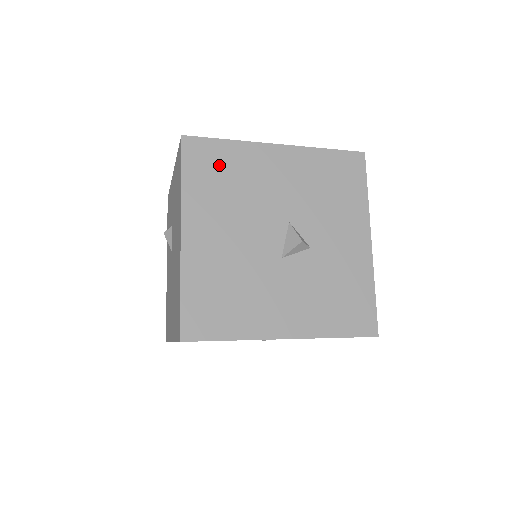
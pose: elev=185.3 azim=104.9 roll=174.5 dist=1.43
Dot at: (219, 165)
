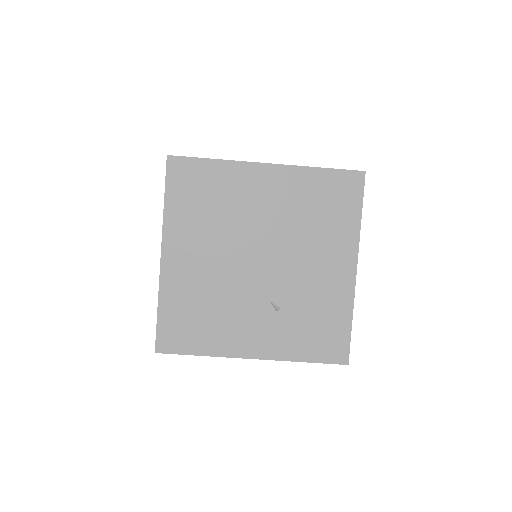
Dot at: occluded
